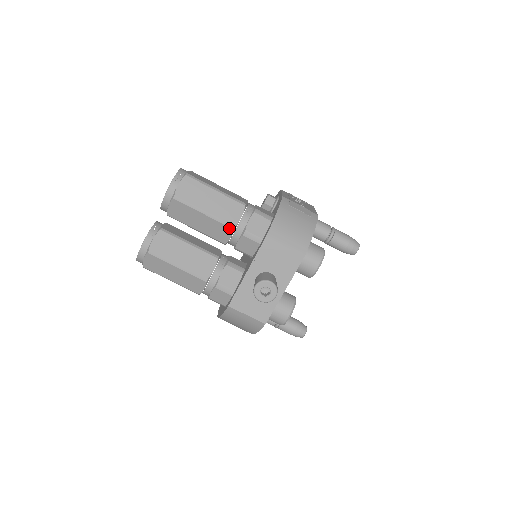
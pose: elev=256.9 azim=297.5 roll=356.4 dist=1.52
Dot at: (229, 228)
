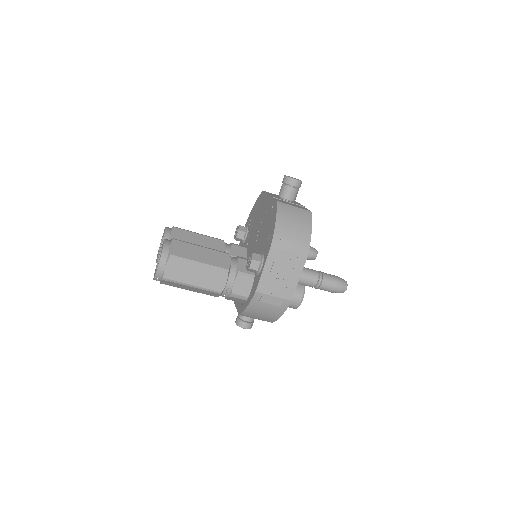
Dot at: occluded
